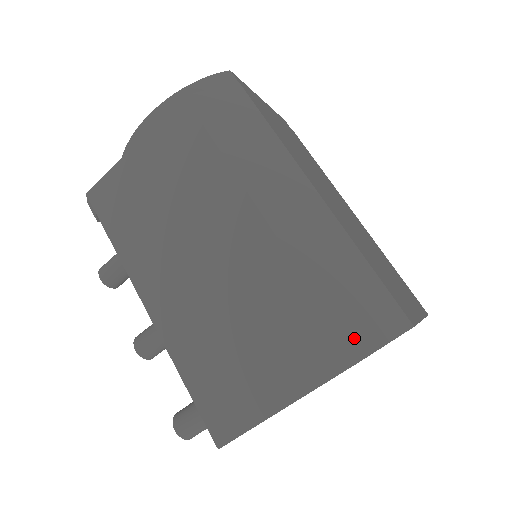
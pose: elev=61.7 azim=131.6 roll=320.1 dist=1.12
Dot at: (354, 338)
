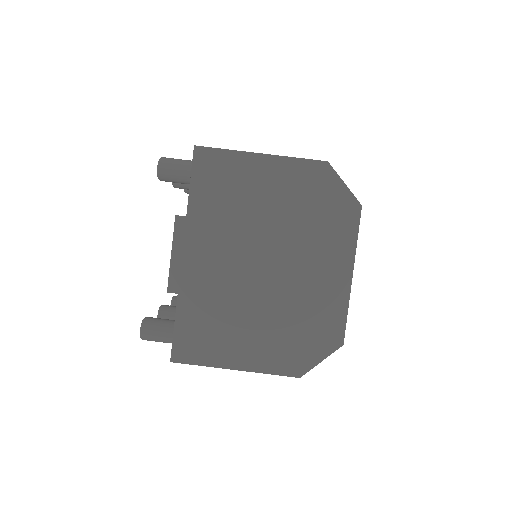
Dot at: occluded
